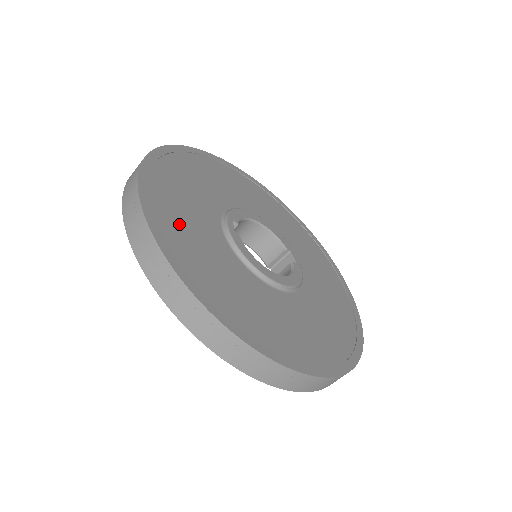
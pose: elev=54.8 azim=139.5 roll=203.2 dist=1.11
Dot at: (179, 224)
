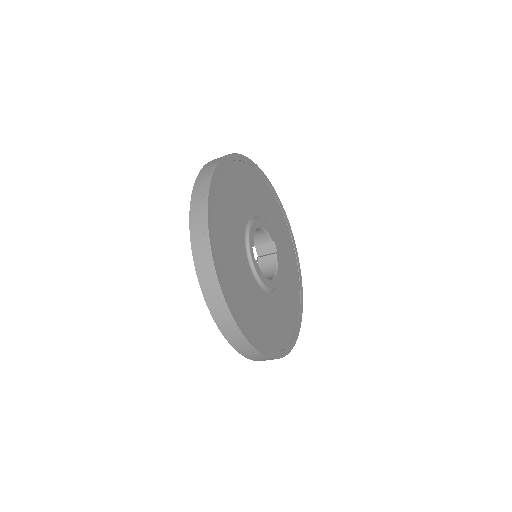
Dot at: (236, 287)
